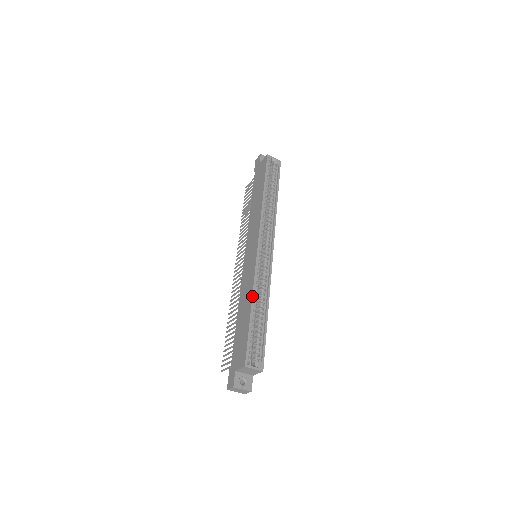
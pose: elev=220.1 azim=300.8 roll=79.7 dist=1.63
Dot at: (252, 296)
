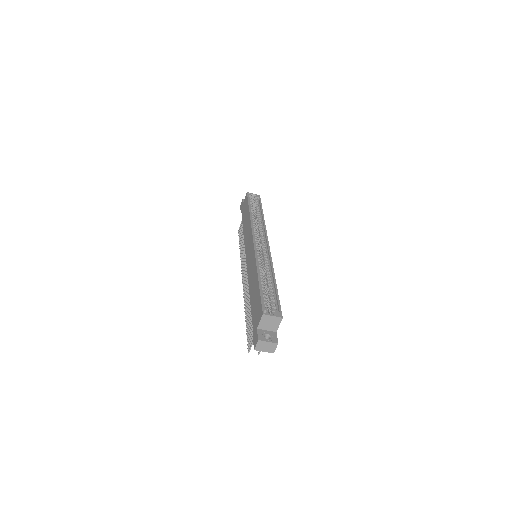
Dot at: (257, 270)
